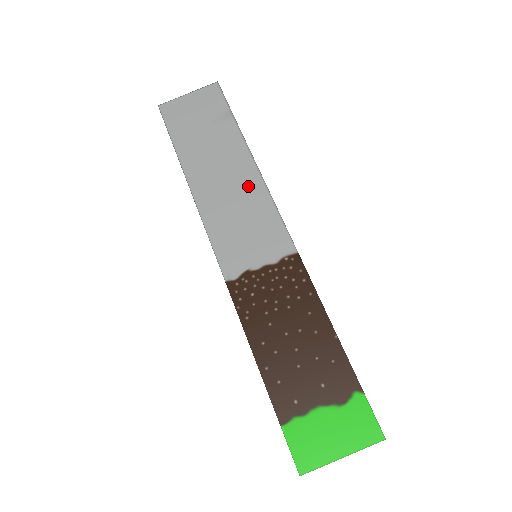
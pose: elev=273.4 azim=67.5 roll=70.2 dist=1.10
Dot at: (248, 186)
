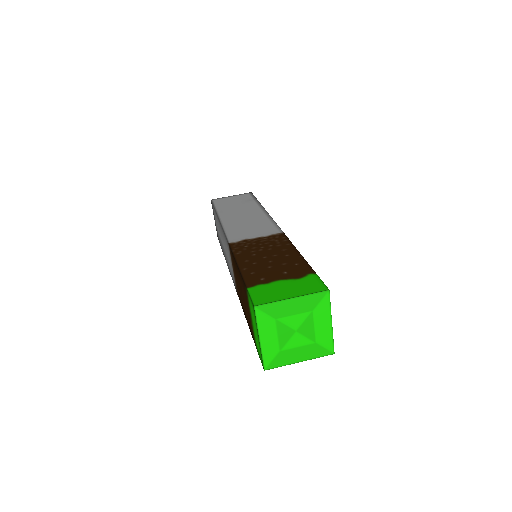
Dot at: (258, 216)
